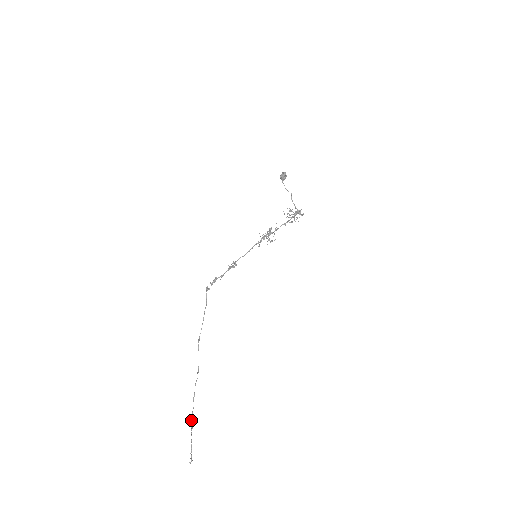
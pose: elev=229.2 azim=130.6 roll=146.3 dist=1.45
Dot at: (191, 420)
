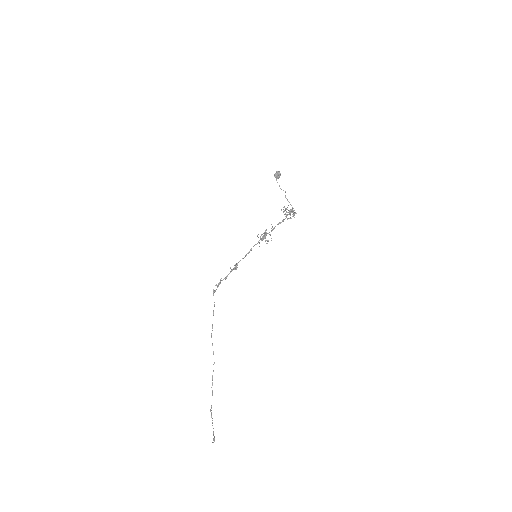
Dot at: (211, 406)
